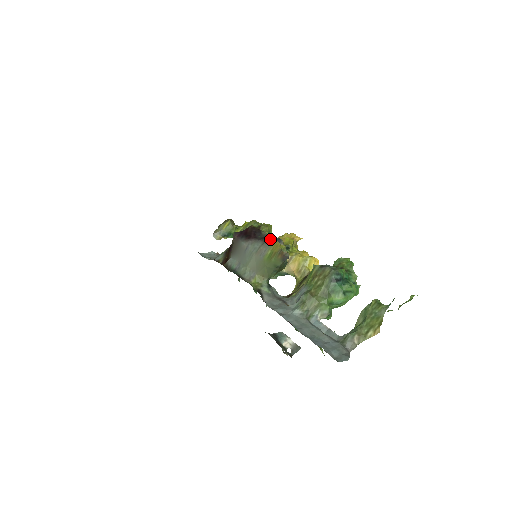
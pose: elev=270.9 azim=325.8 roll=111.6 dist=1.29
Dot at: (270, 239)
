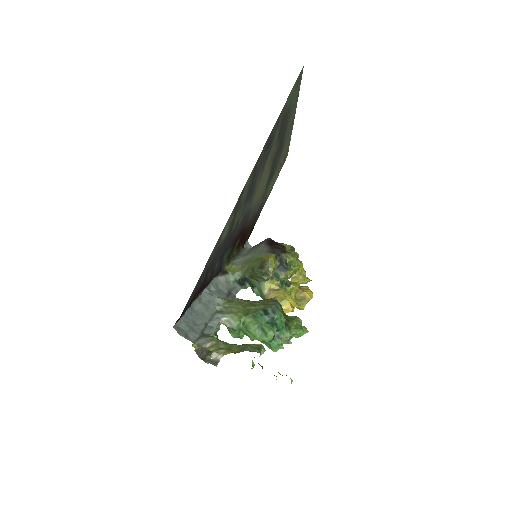
Dot at: (275, 253)
